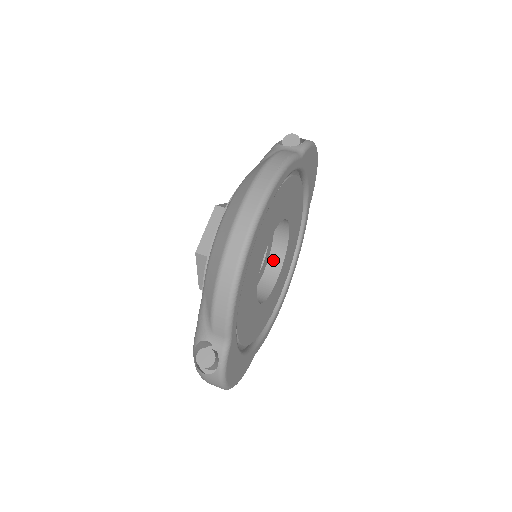
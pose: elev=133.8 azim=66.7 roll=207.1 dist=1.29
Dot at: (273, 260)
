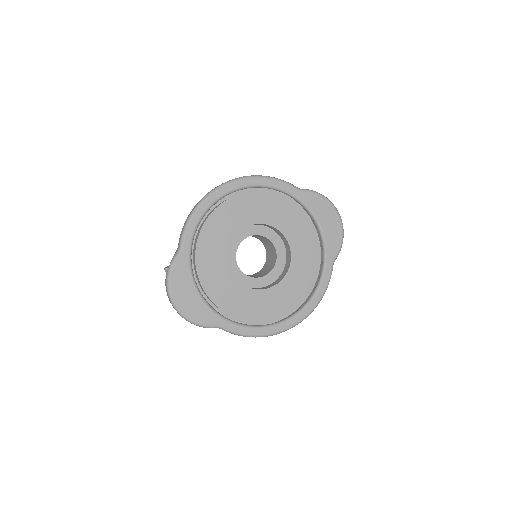
Dot at: (278, 279)
